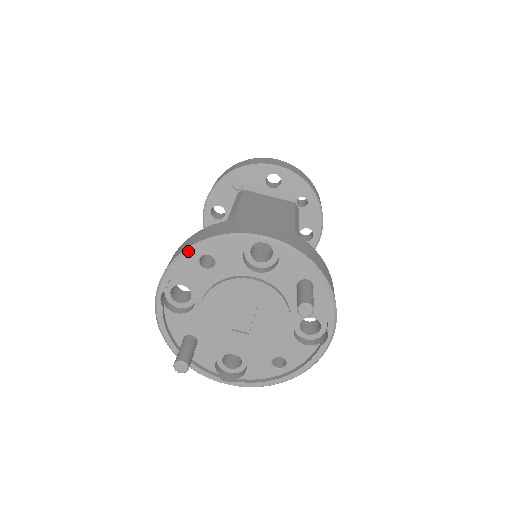
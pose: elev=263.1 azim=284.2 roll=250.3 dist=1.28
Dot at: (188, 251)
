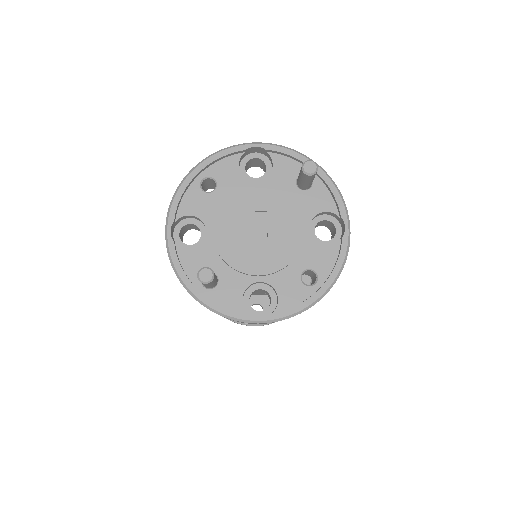
Dot at: (189, 174)
